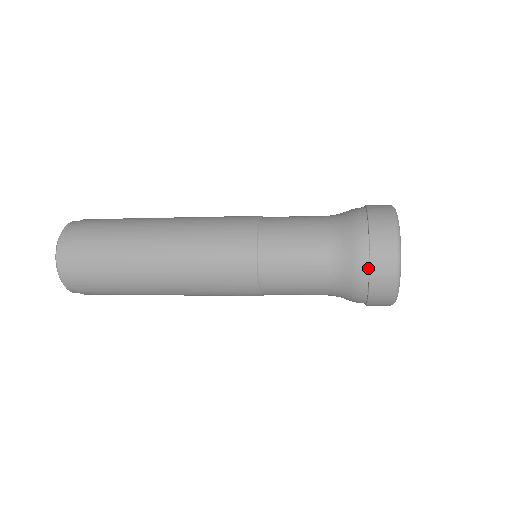
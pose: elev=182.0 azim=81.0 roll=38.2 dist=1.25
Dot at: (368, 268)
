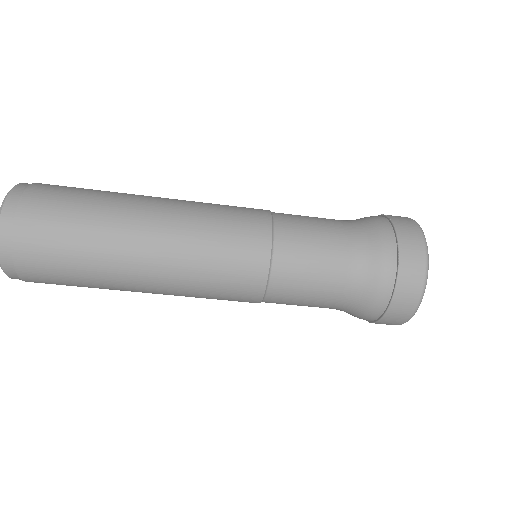
Dot at: (387, 220)
